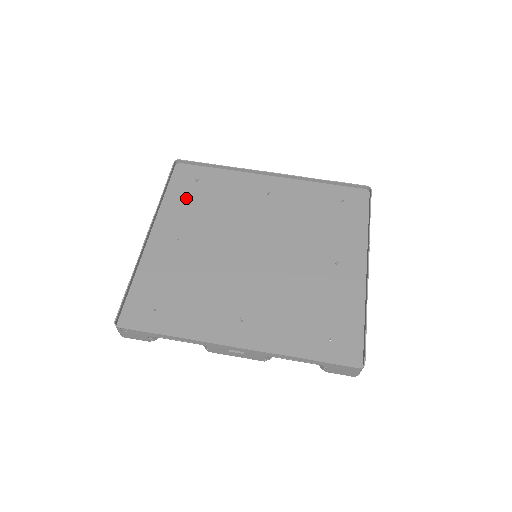
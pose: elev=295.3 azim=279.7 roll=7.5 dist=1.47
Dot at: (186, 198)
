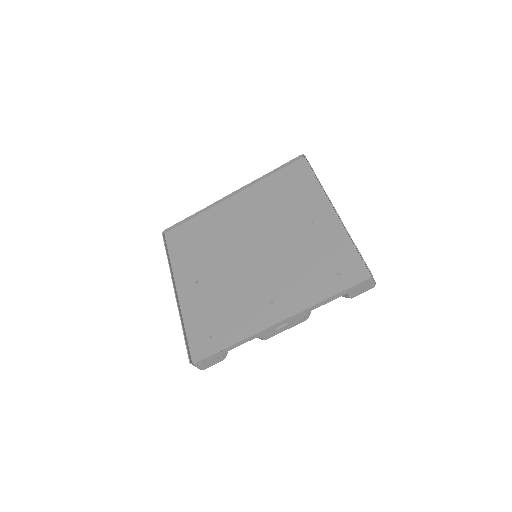
Dot at: (185, 252)
